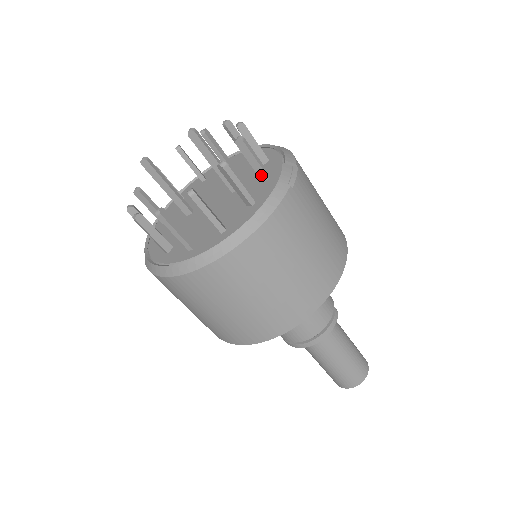
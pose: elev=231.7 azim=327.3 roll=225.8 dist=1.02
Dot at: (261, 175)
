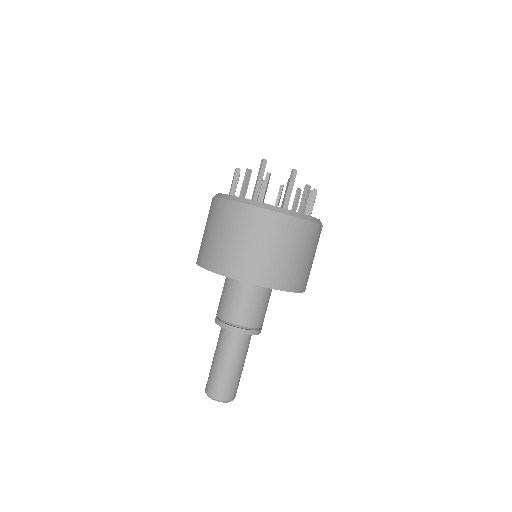
Dot at: occluded
